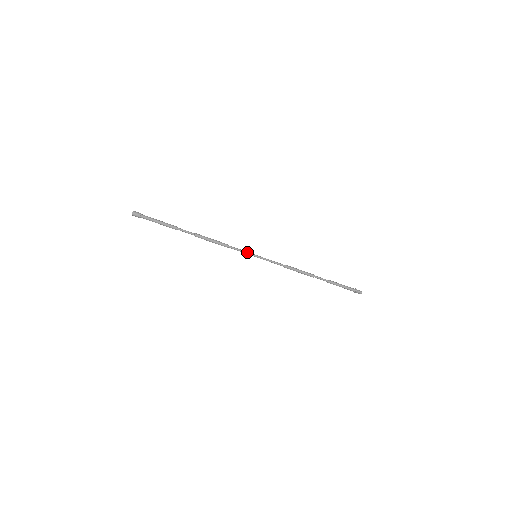
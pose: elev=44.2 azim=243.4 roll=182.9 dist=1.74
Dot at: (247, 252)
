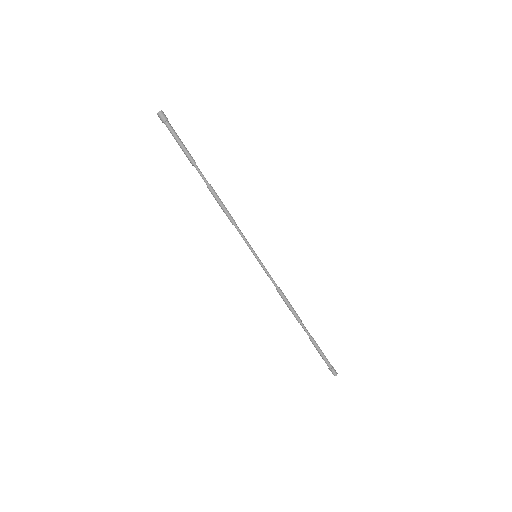
Dot at: occluded
